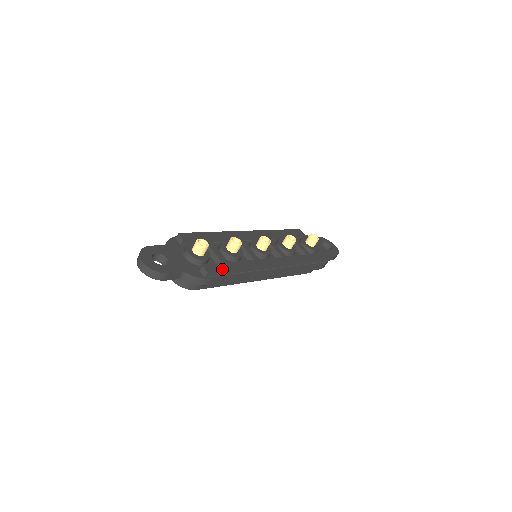
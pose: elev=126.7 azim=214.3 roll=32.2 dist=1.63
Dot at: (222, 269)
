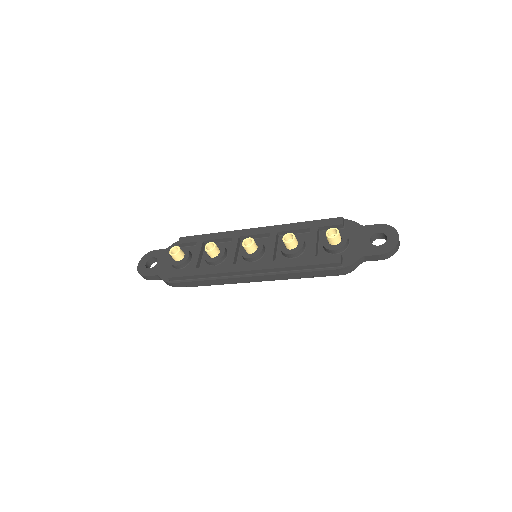
Dot at: (182, 275)
